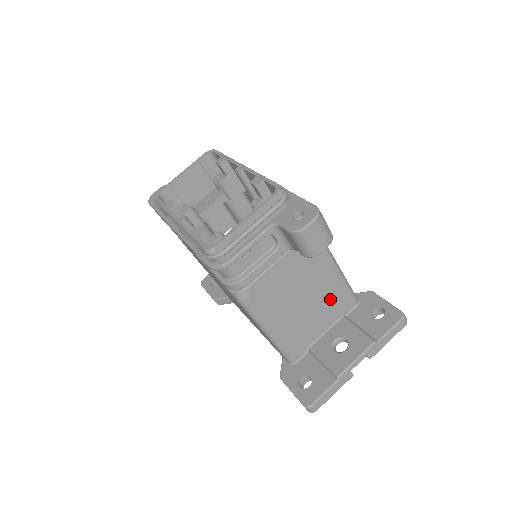
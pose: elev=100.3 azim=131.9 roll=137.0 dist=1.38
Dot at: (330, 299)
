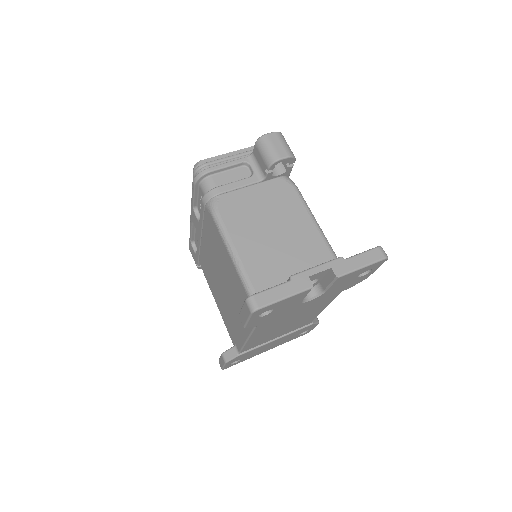
Dot at: (307, 249)
